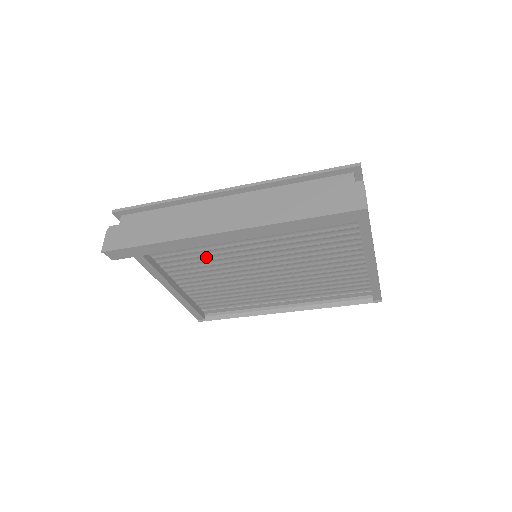
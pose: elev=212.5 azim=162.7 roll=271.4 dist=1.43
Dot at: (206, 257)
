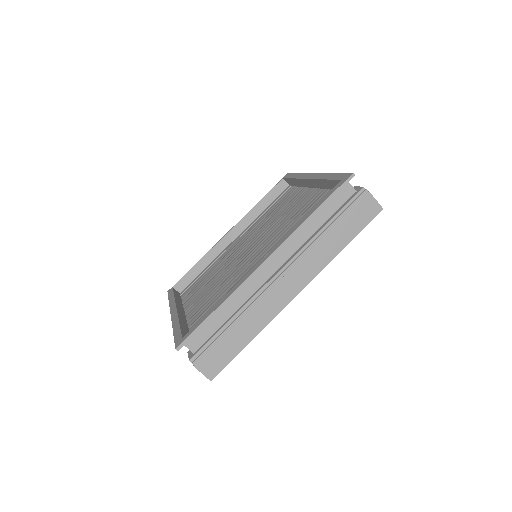
Dot at: (223, 289)
